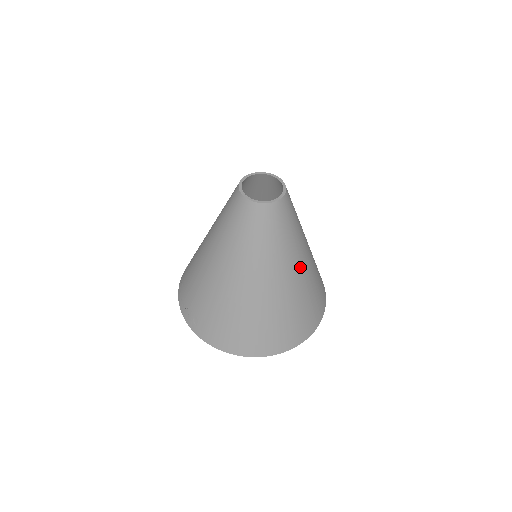
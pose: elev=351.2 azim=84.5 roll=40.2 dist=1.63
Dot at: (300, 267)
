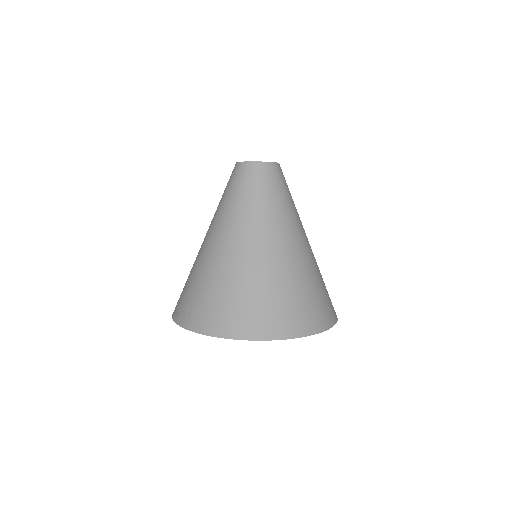
Dot at: (300, 241)
